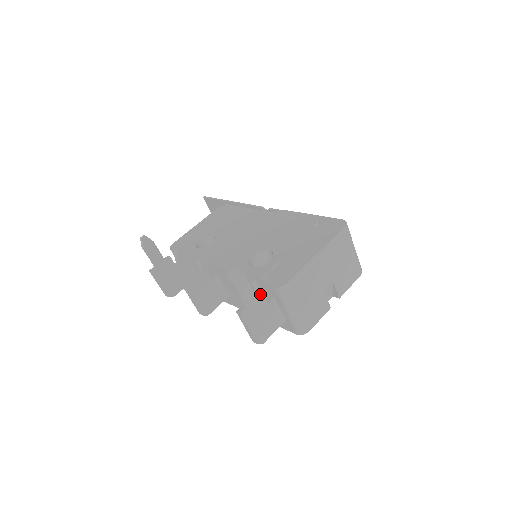
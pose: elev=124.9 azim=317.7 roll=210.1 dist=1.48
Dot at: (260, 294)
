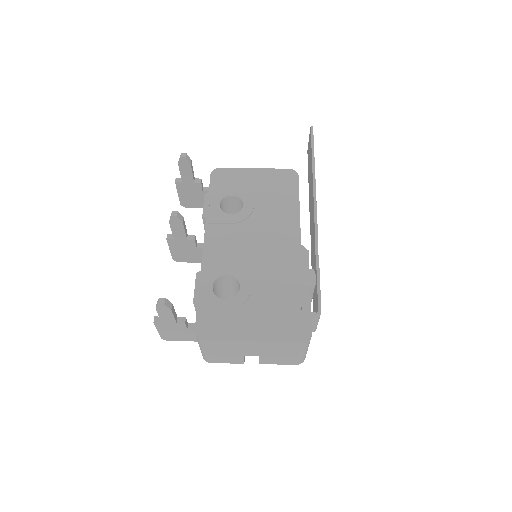
Dot at: (182, 323)
